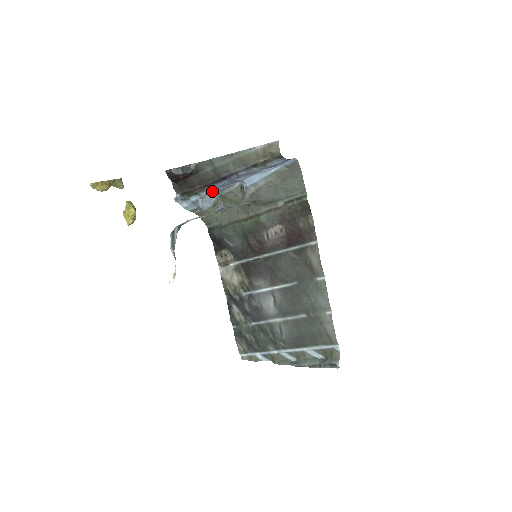
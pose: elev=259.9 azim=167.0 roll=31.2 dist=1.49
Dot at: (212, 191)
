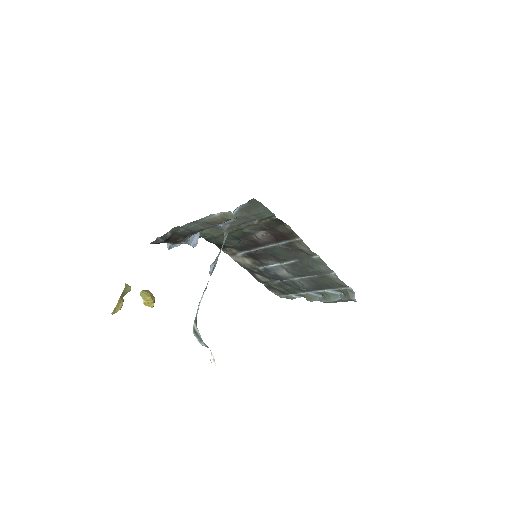
Dot at: occluded
